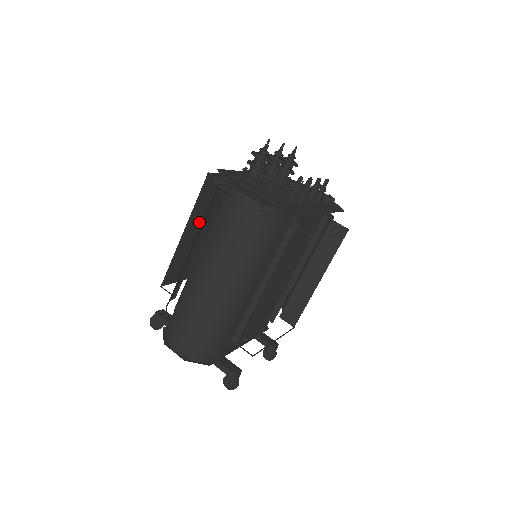
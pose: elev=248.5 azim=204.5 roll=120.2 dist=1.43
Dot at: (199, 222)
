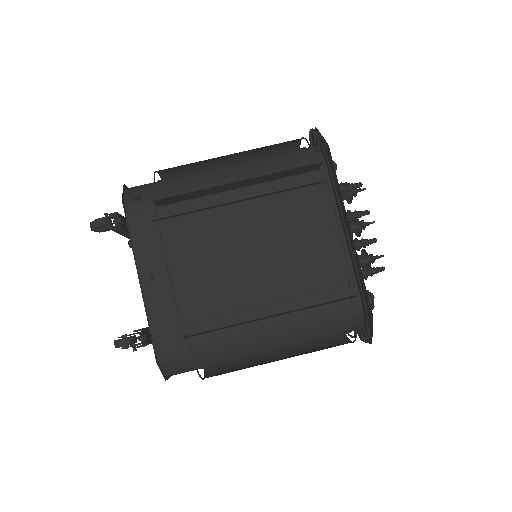
Dot at: occluded
